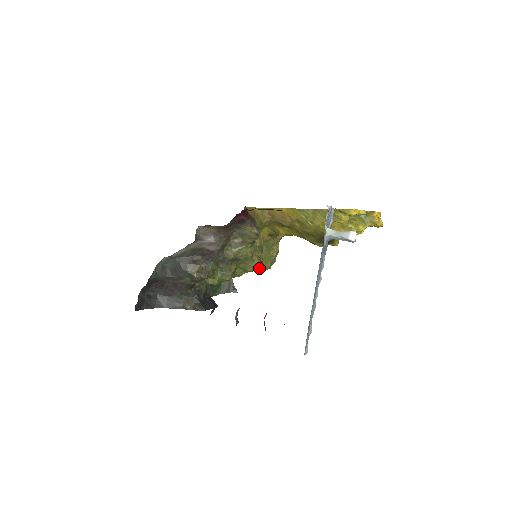
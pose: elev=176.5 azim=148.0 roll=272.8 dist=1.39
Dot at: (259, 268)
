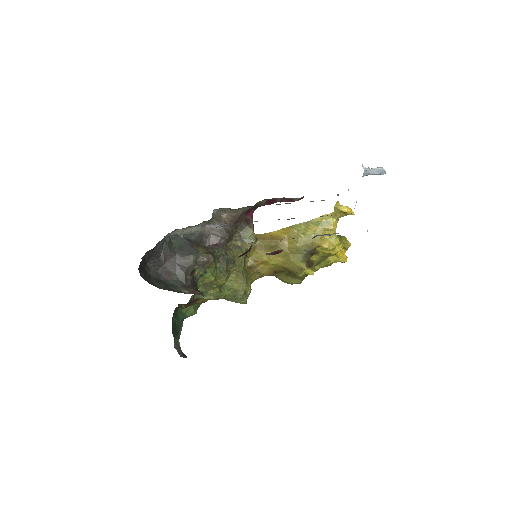
Dot at: (245, 287)
